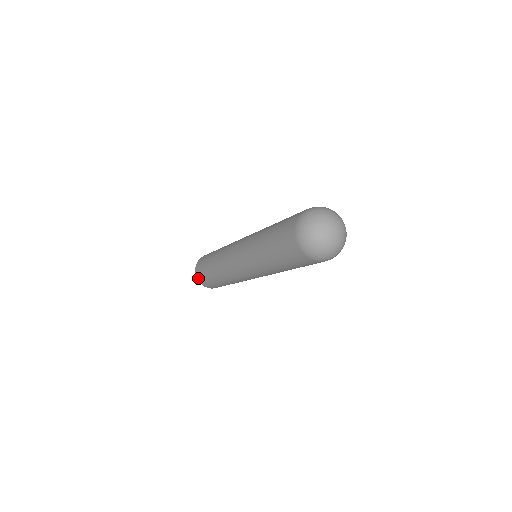
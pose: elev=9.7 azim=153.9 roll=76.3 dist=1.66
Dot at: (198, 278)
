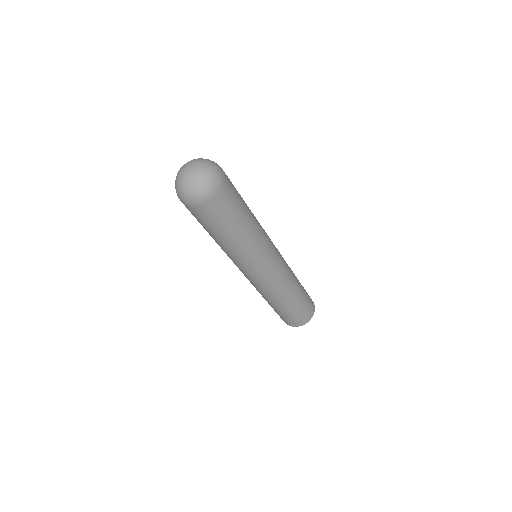
Dot at: occluded
